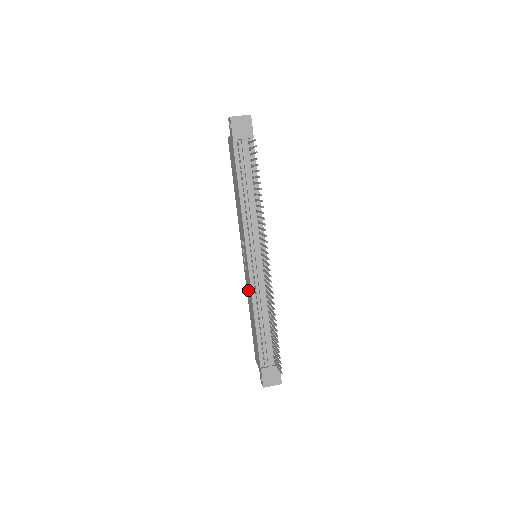
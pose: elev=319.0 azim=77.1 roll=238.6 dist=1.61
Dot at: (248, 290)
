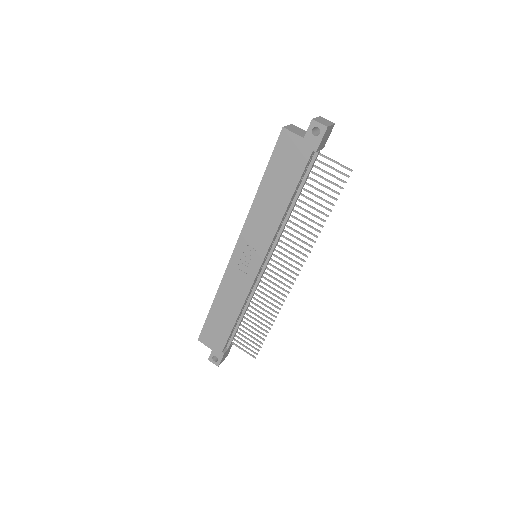
Dot at: (232, 286)
